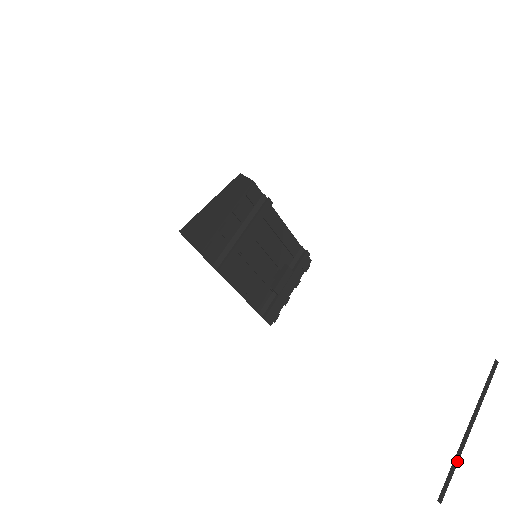
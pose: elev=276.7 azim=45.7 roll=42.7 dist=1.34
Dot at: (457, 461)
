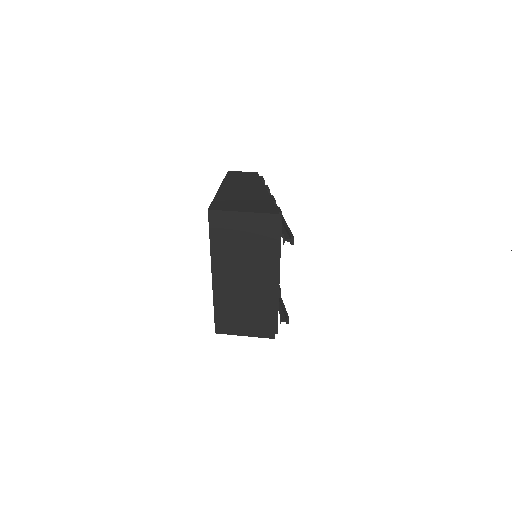
Dot at: out of frame
